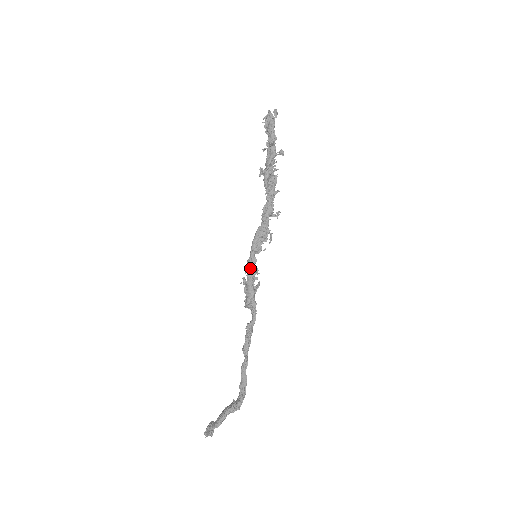
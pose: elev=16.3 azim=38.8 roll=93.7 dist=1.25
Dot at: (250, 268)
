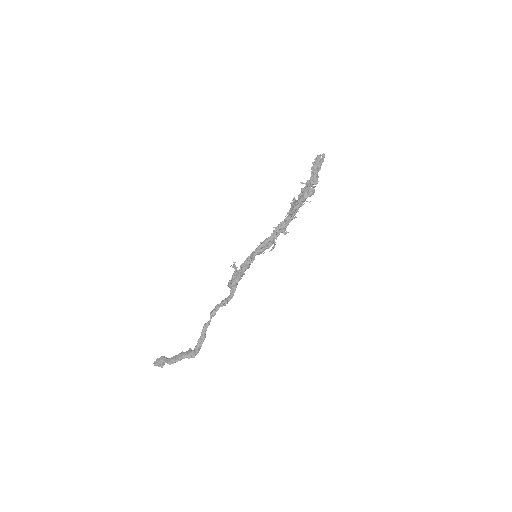
Dot at: (247, 263)
